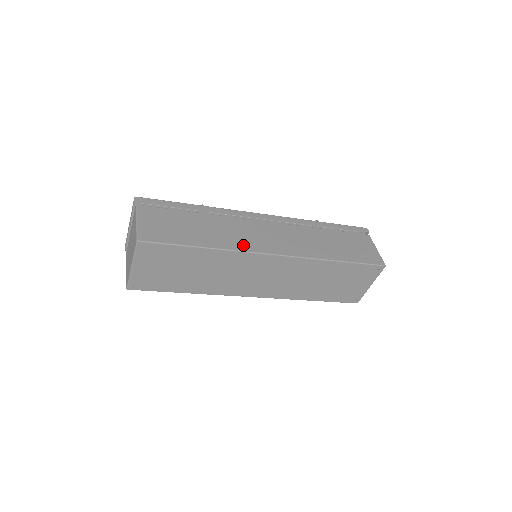
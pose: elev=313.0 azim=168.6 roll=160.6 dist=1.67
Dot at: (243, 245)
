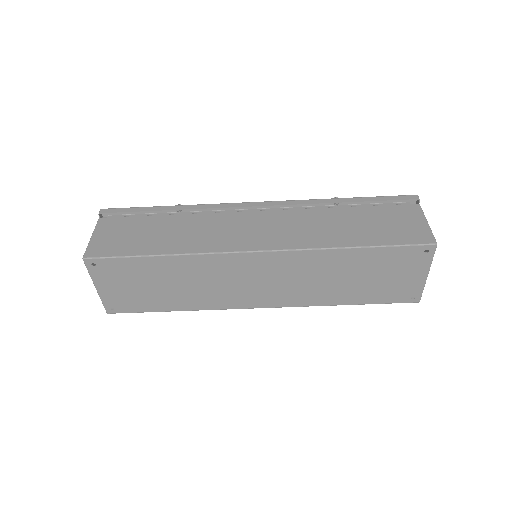
Dot at: (215, 245)
